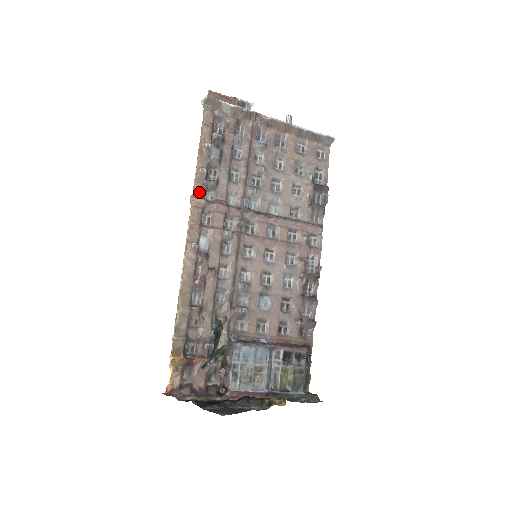
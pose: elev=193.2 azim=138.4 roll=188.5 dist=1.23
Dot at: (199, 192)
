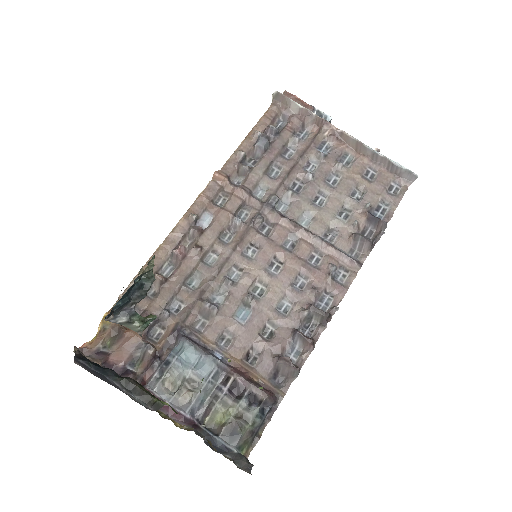
Dot at: (227, 171)
